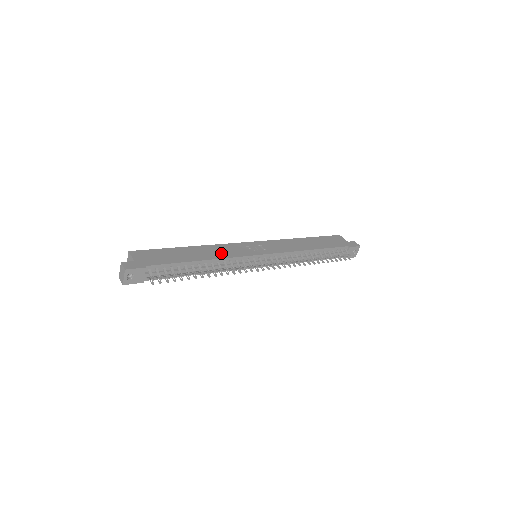
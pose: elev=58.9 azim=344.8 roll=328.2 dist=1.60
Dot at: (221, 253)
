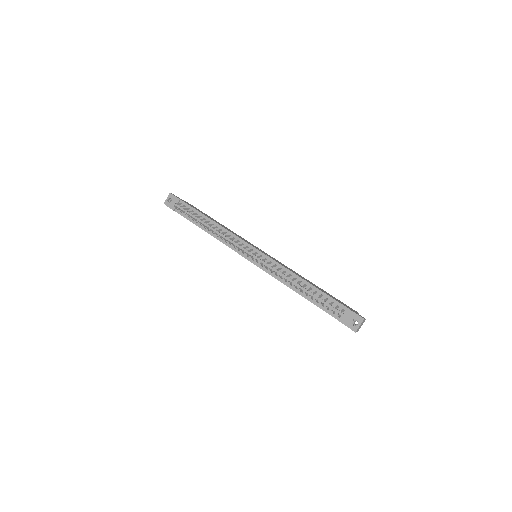
Dot at: (231, 231)
